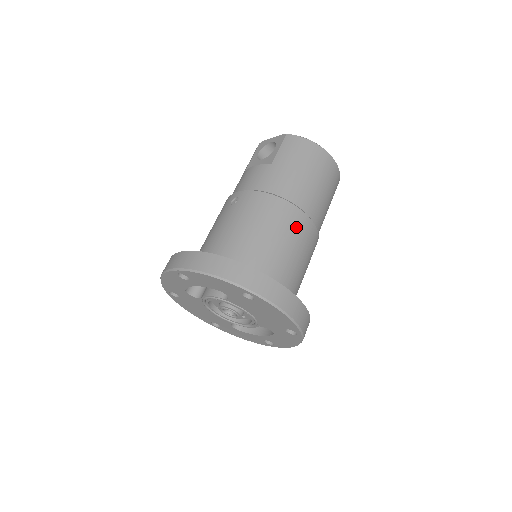
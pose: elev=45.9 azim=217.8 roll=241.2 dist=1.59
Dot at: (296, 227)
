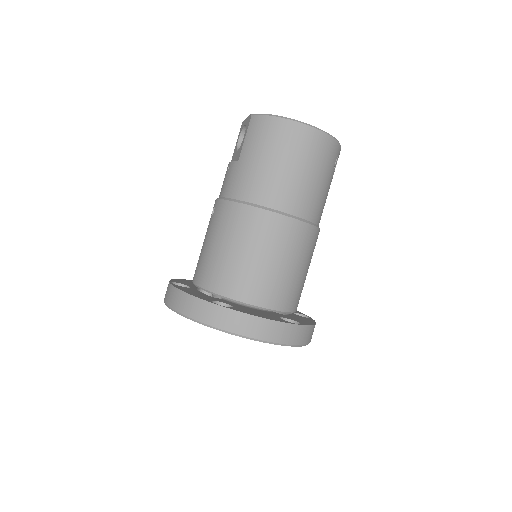
Dot at: (267, 233)
